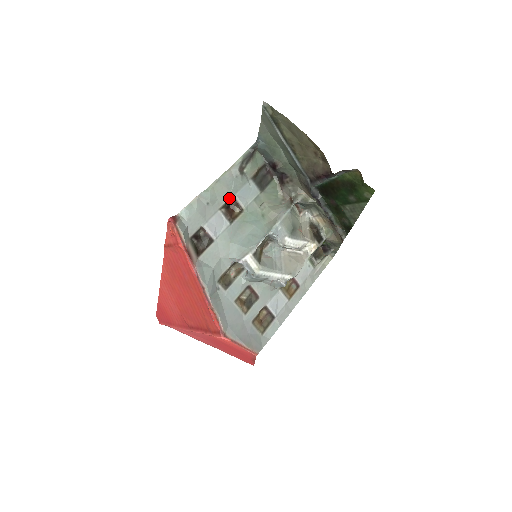
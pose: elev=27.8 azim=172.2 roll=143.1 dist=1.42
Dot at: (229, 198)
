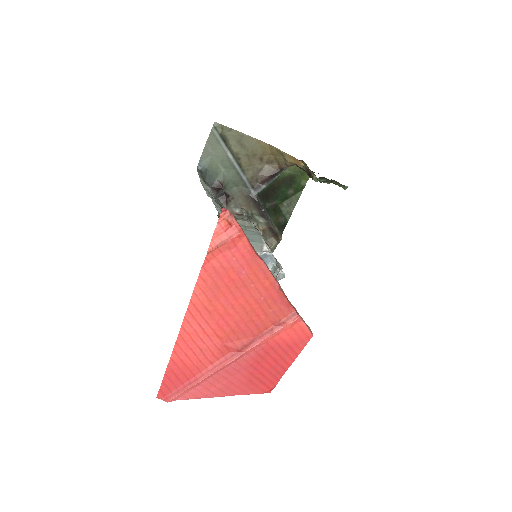
Dot at: occluded
